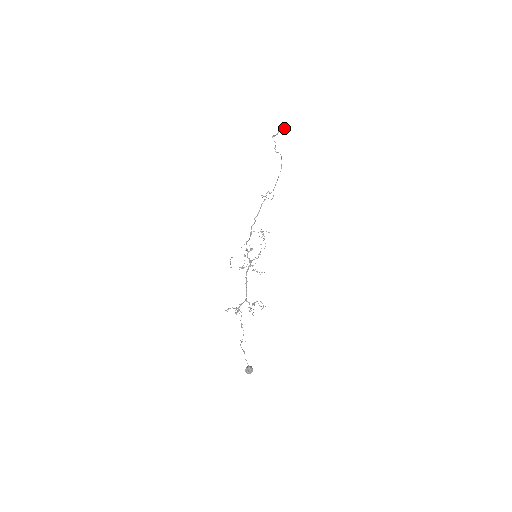
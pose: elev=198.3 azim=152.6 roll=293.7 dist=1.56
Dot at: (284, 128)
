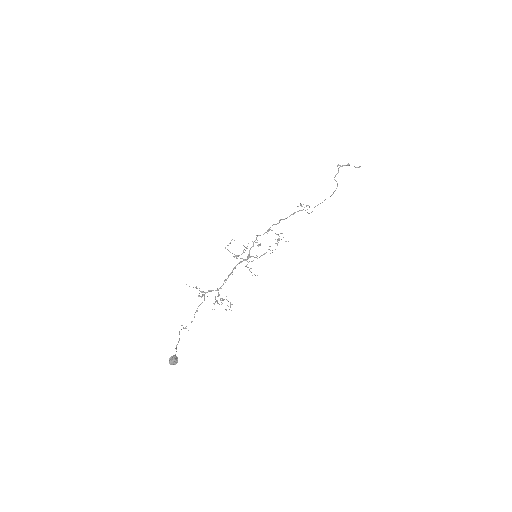
Dot at: occluded
